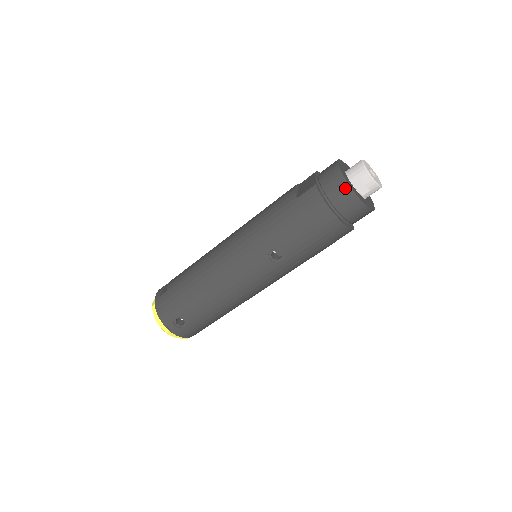
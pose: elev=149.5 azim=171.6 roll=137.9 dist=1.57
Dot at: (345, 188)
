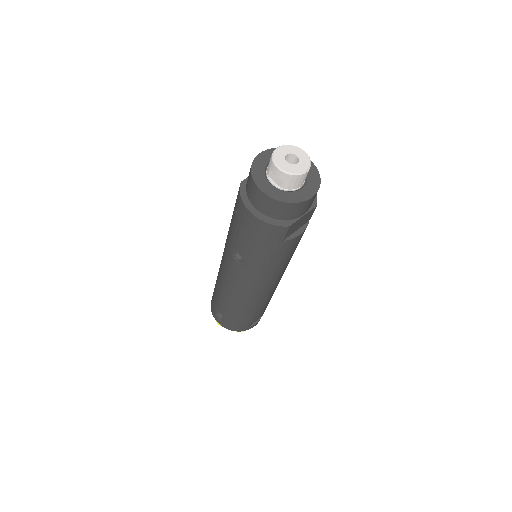
Dot at: (252, 183)
